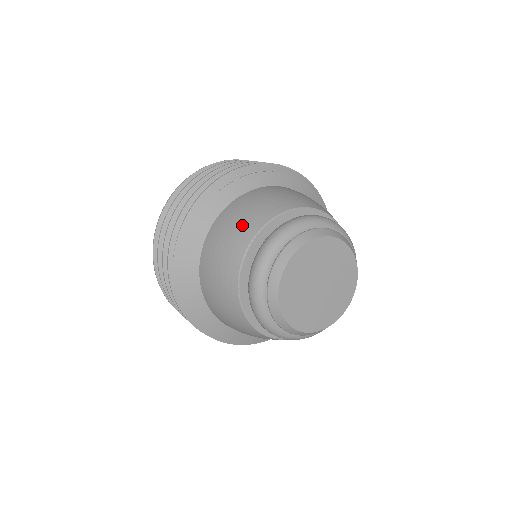
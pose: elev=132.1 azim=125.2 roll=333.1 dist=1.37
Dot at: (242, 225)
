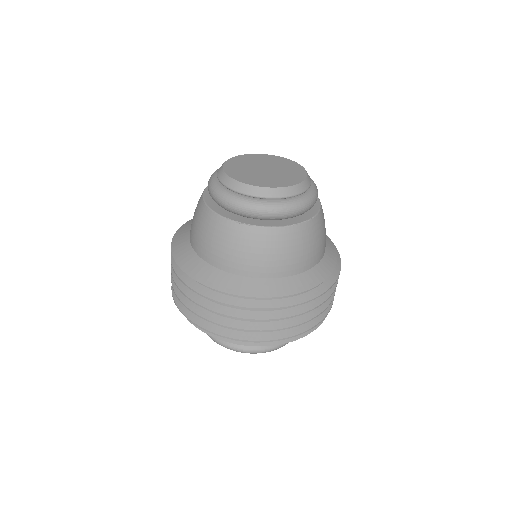
Dot at: occluded
